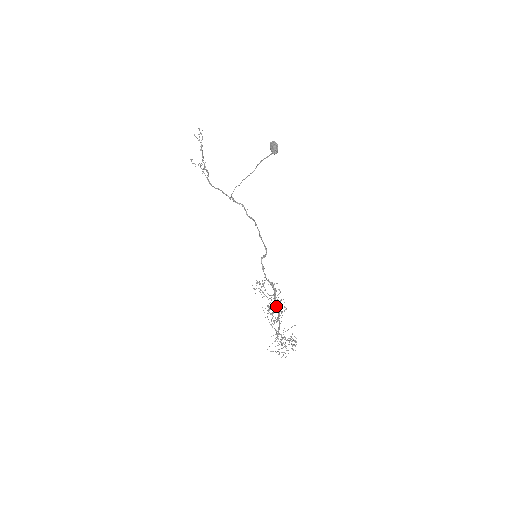
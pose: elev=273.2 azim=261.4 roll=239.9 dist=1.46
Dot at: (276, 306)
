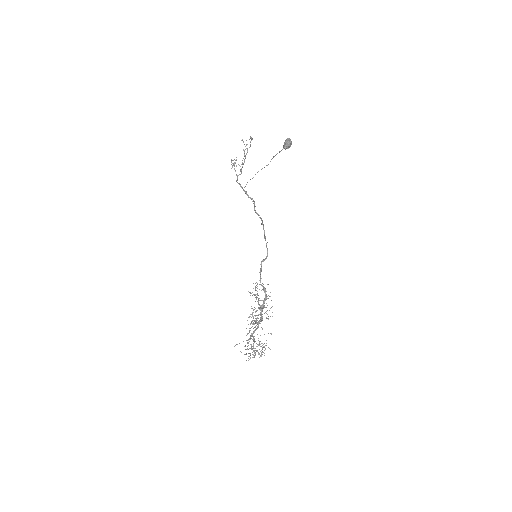
Dot at: (261, 311)
